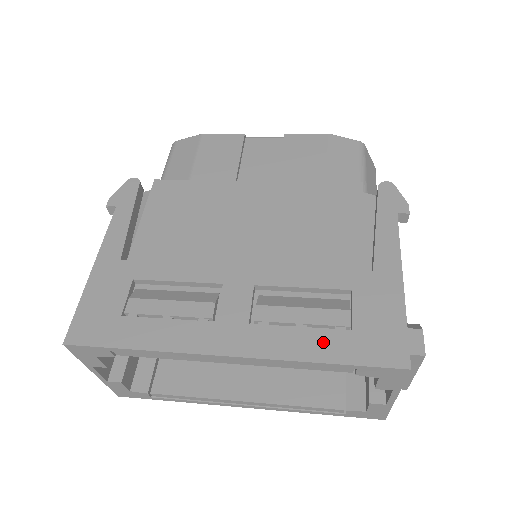
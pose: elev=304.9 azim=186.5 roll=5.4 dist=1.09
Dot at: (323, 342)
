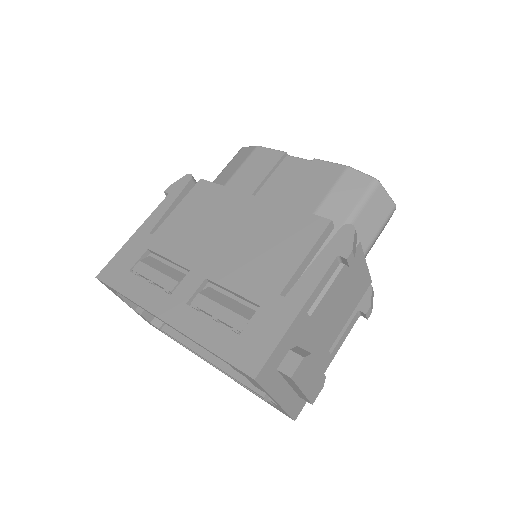
Dot at: (217, 335)
